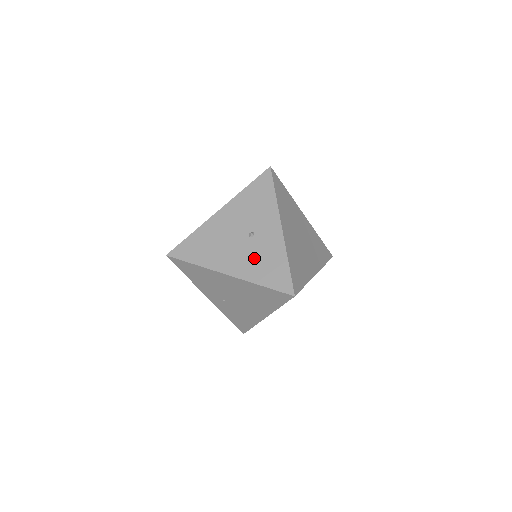
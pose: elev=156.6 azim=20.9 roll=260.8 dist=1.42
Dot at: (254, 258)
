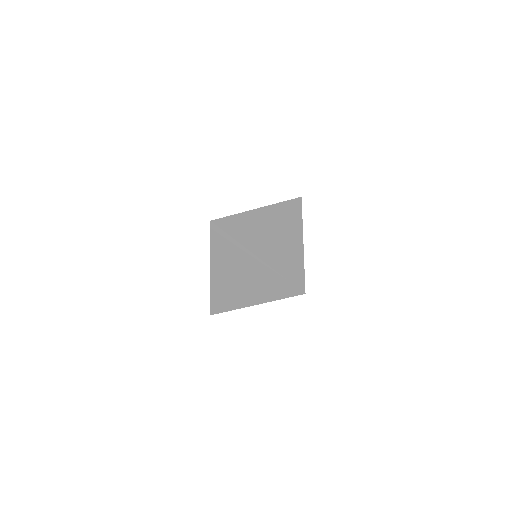
Dot at: occluded
